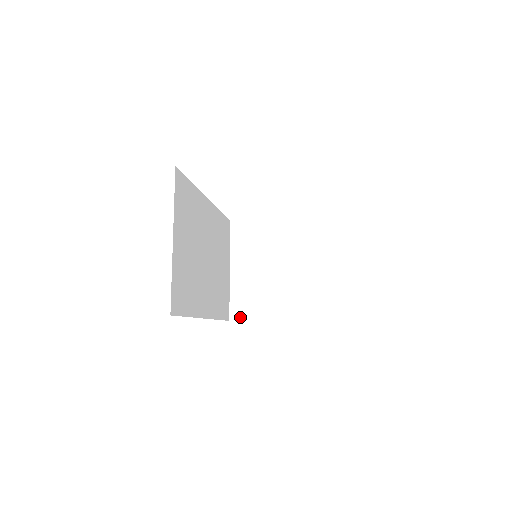
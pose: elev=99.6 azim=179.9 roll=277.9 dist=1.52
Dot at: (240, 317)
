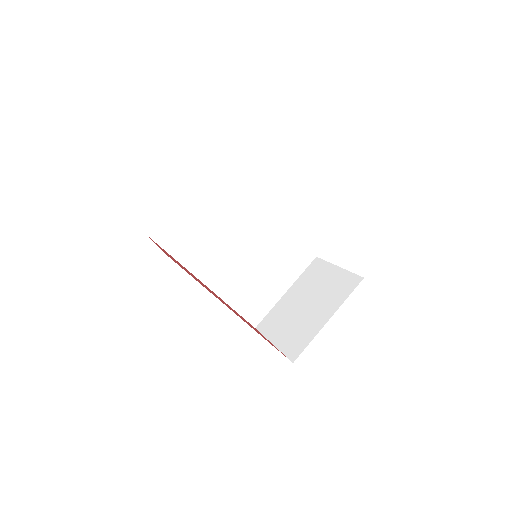
Dot at: (262, 329)
